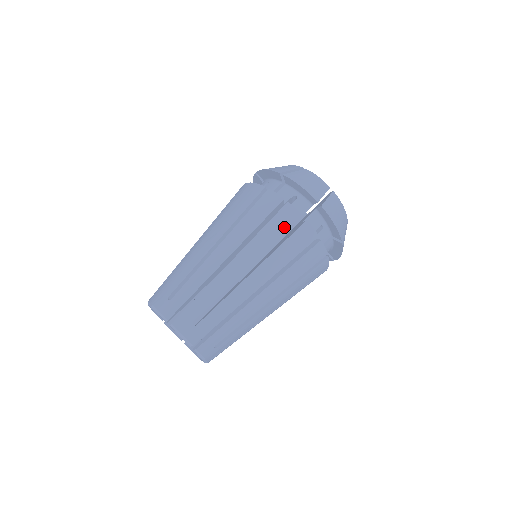
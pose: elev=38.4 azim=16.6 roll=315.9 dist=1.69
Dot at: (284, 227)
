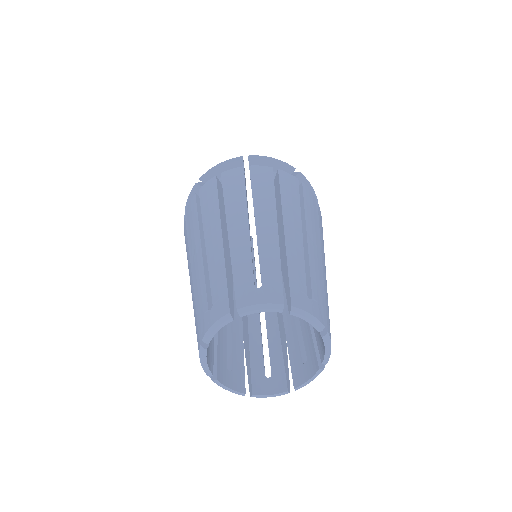
Dot at: (294, 188)
